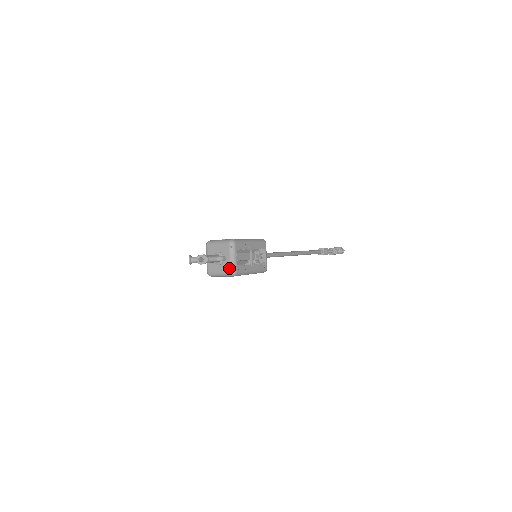
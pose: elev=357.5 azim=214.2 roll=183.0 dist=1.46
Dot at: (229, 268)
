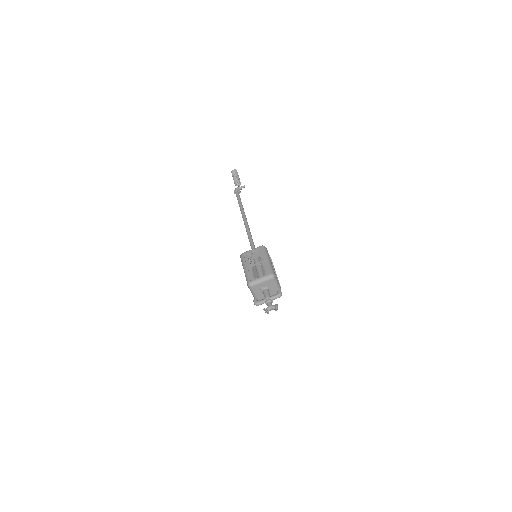
Dot at: occluded
